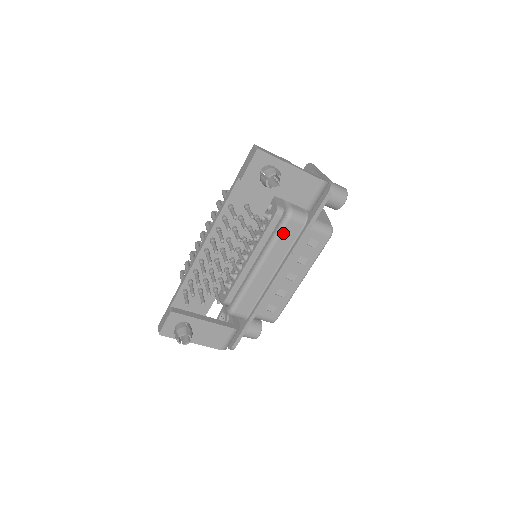
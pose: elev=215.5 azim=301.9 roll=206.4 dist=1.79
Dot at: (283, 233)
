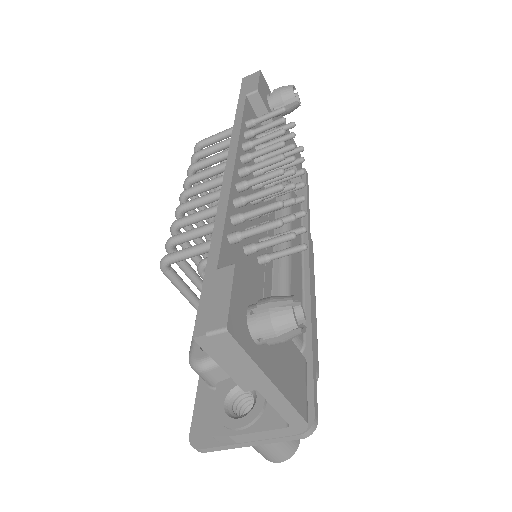
Dot at: occluded
